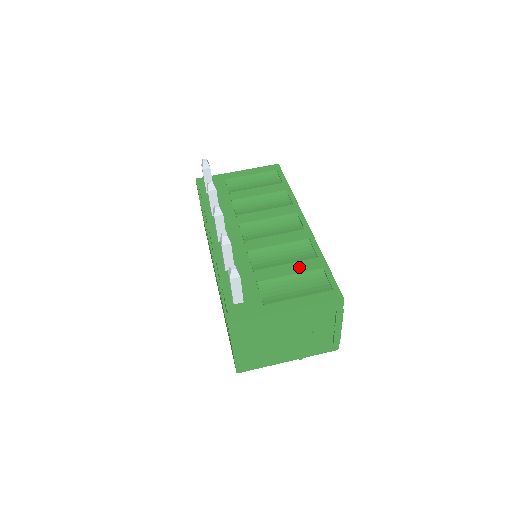
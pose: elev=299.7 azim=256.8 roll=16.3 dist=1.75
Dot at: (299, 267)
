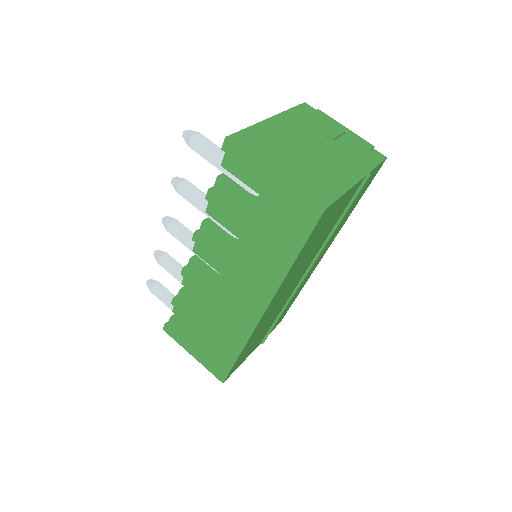
Dot at: occluded
